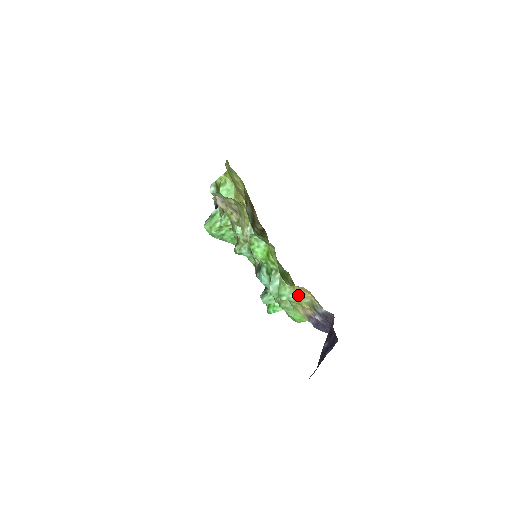
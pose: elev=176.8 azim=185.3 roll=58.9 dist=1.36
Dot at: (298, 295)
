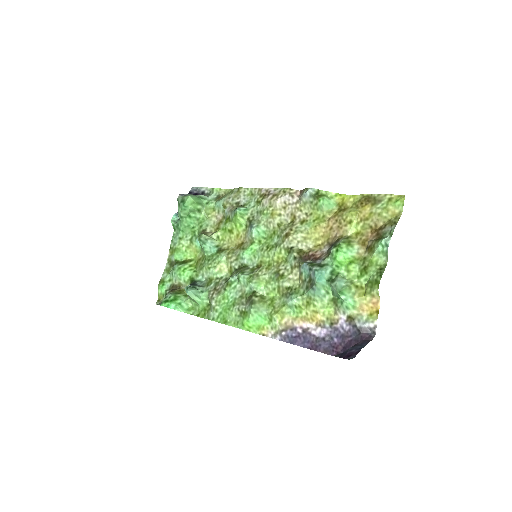
Dot at: (356, 303)
